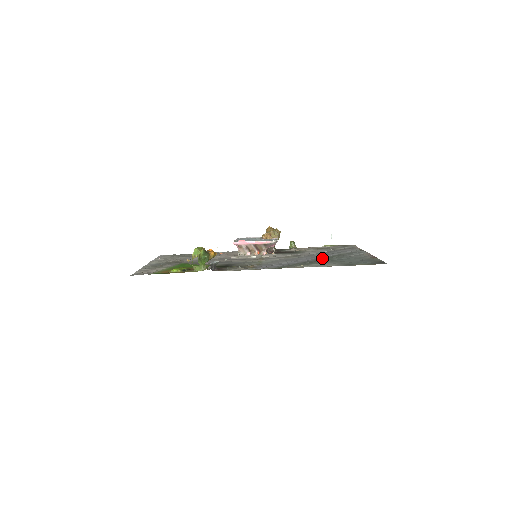
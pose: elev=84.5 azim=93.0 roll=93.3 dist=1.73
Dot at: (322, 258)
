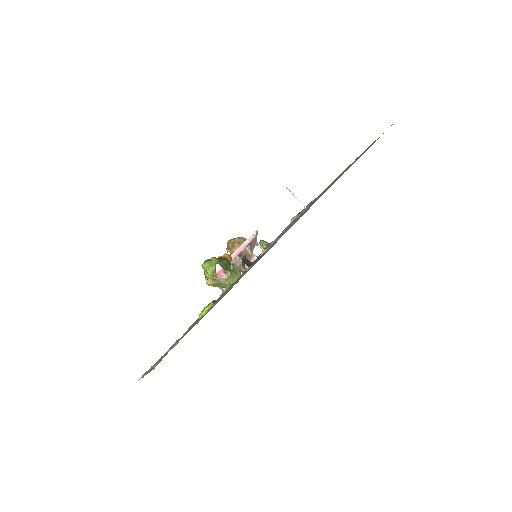
Dot at: occluded
